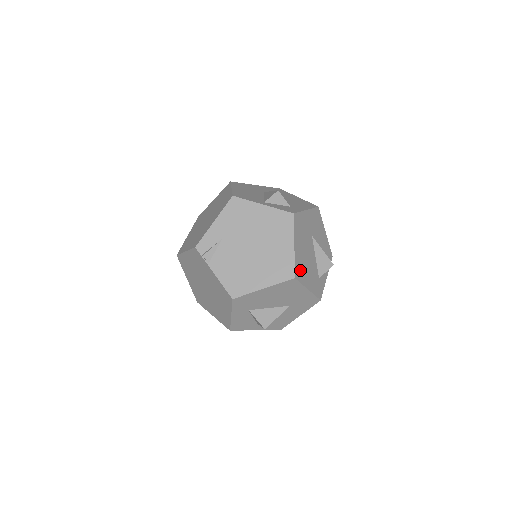
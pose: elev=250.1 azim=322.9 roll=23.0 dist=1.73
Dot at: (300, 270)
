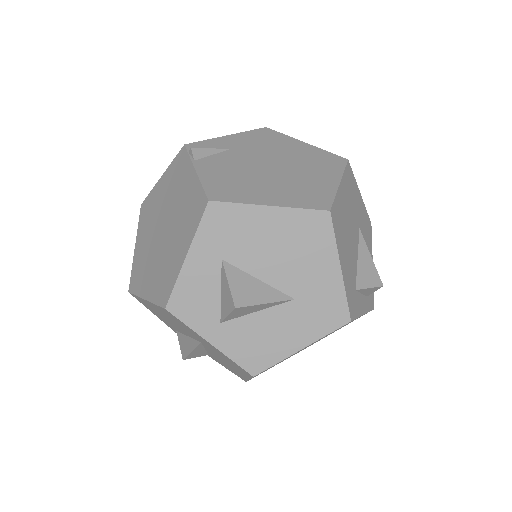
Dot at: (338, 221)
